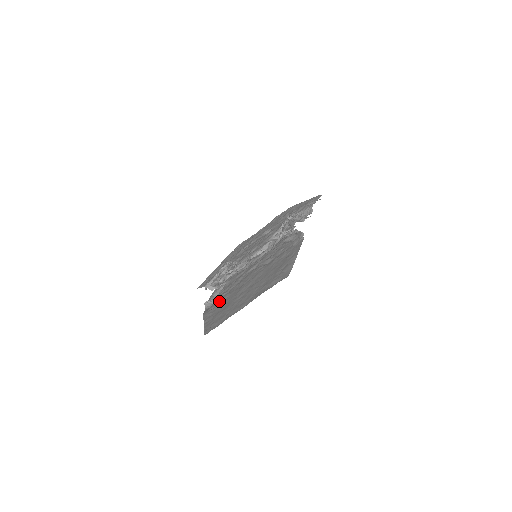
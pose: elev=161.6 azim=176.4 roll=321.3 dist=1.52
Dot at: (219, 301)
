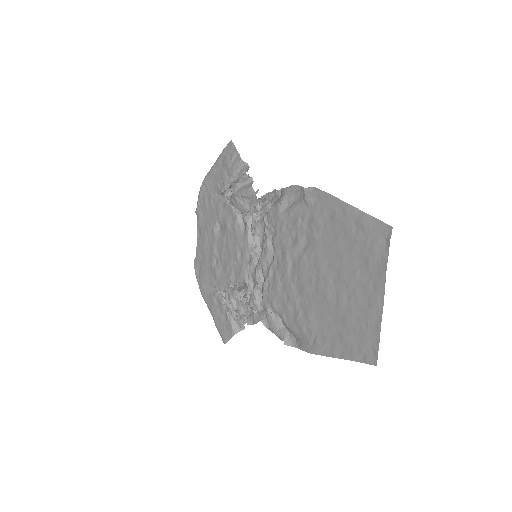
Dot at: (310, 326)
